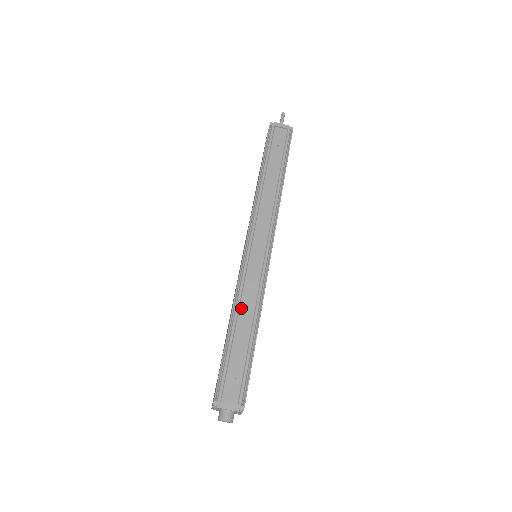
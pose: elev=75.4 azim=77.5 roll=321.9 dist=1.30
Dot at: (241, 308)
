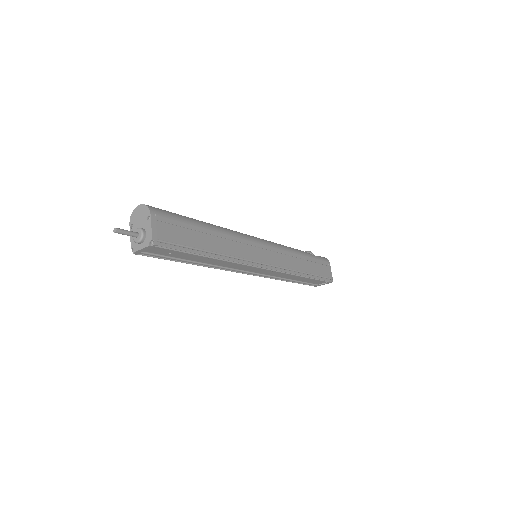
Dot at: (285, 278)
